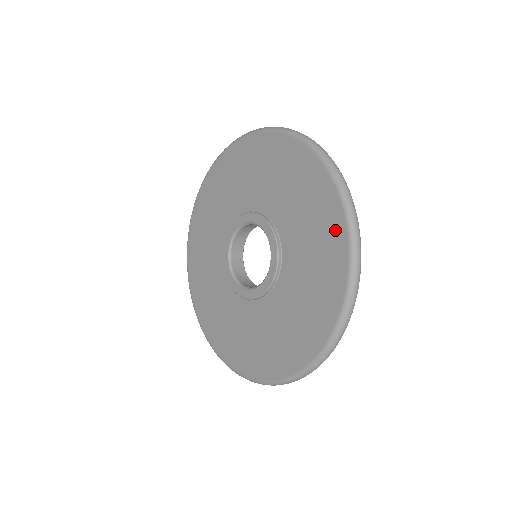
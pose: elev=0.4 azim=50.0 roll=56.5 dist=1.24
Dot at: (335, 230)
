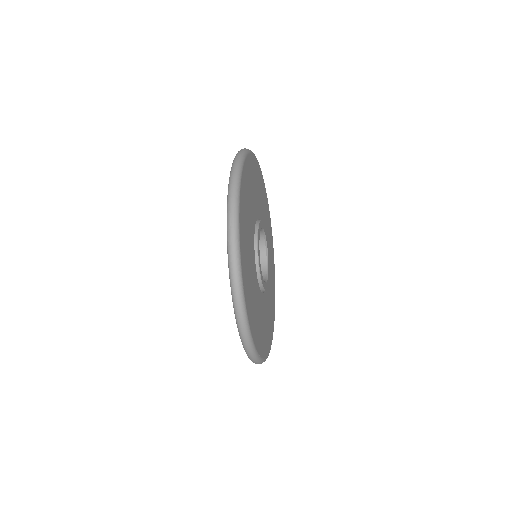
Dot at: occluded
